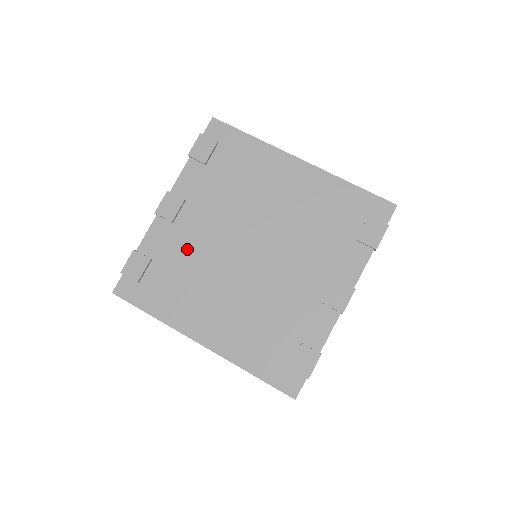
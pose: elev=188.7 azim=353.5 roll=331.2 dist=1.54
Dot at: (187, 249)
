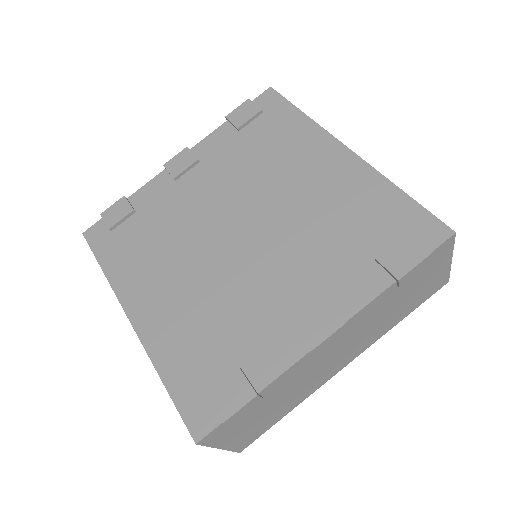
Dot at: (174, 211)
